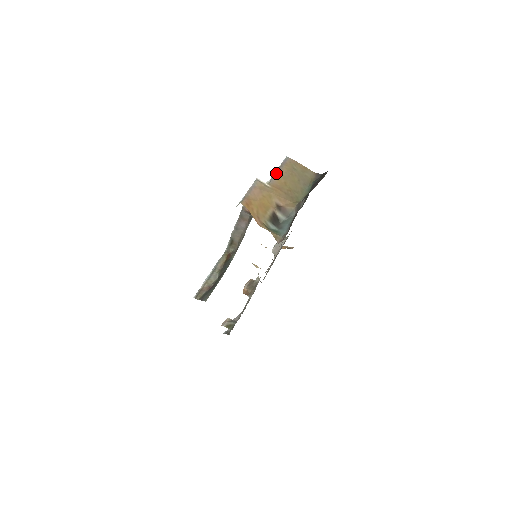
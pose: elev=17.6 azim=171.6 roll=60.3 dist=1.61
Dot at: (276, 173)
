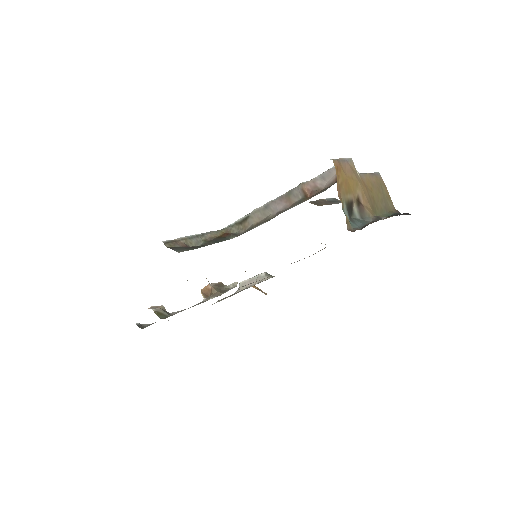
Dot at: (367, 174)
